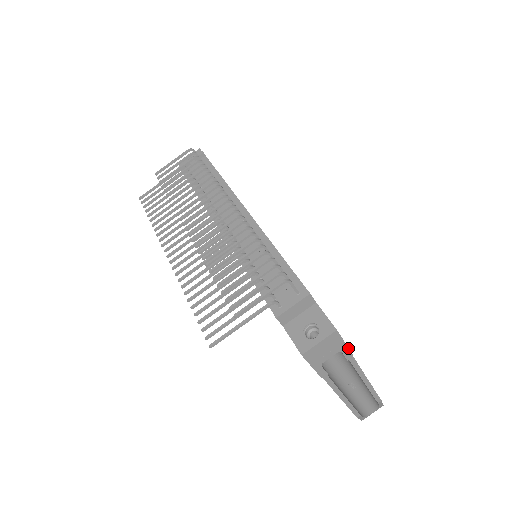
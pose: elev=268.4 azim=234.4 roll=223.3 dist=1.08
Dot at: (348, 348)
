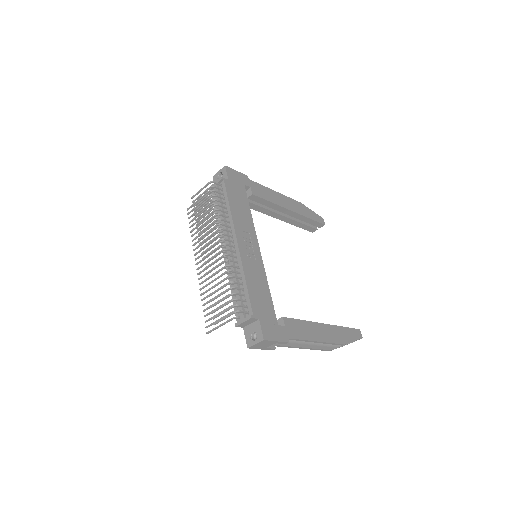
Dot at: (281, 342)
